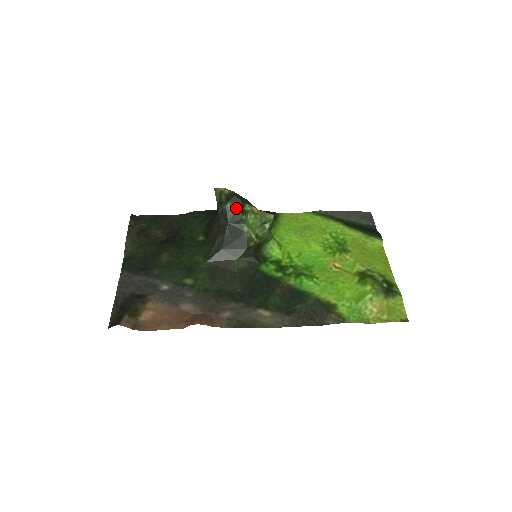
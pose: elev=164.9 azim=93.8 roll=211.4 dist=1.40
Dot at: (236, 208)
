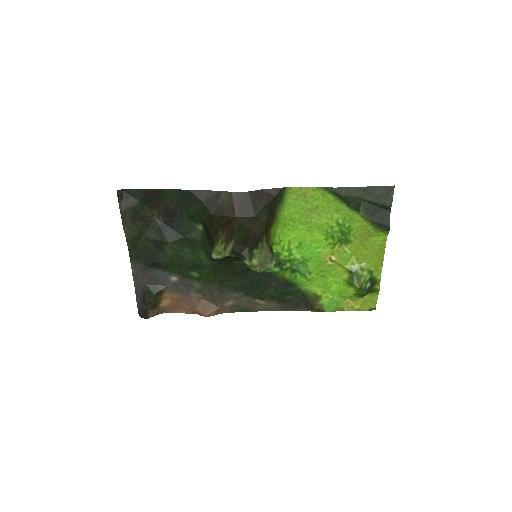
Dot at: occluded
